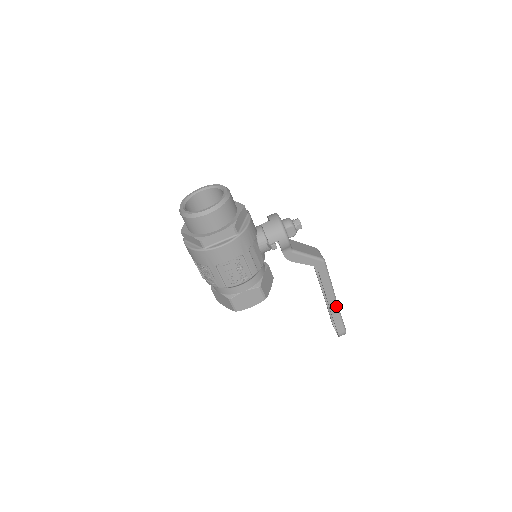
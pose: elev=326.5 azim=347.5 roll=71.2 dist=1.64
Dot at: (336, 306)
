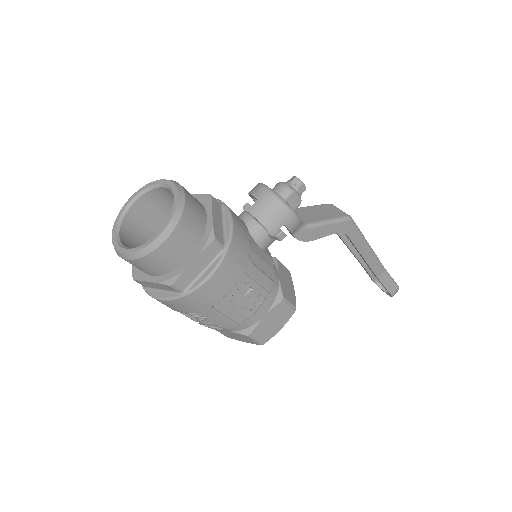
Dot at: (379, 265)
